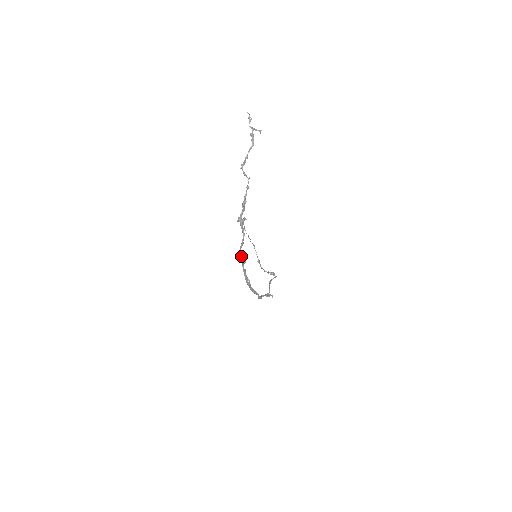
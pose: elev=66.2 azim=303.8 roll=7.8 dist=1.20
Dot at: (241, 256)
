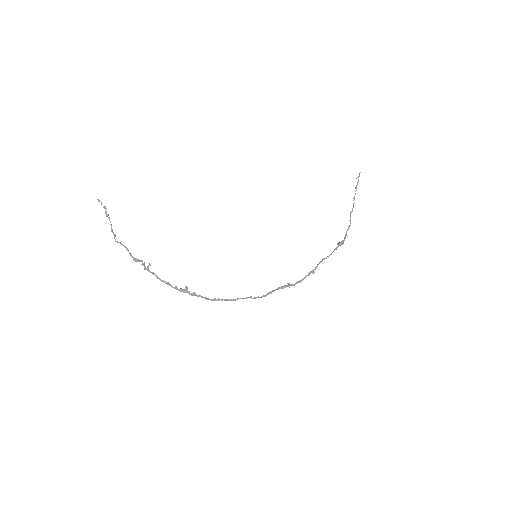
Dot at: (174, 288)
